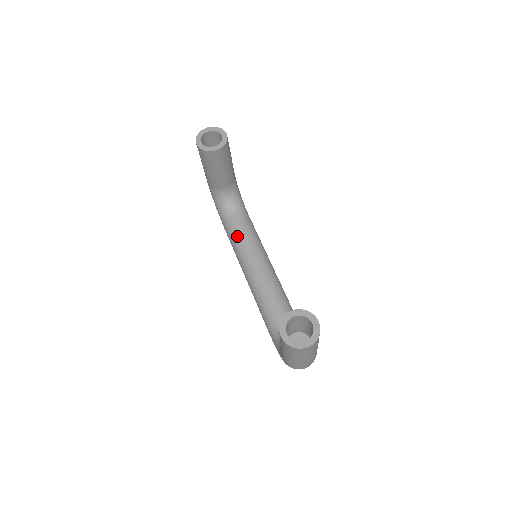
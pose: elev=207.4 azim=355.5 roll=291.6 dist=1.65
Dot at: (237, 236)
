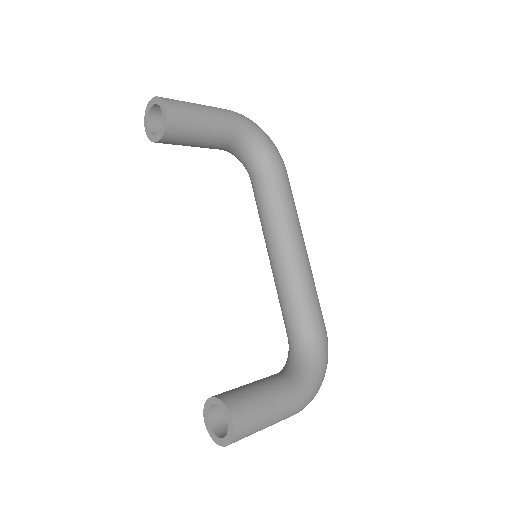
Dot at: (257, 208)
